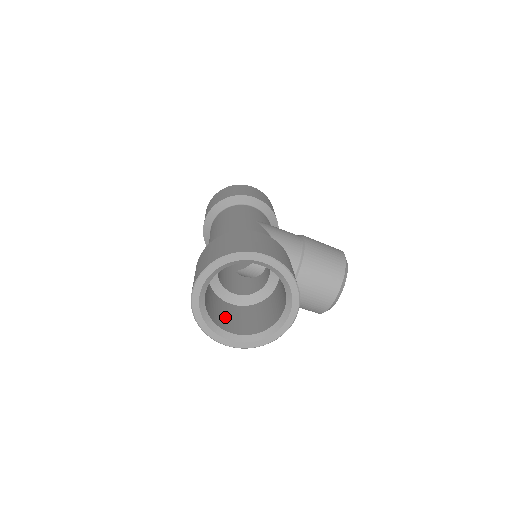
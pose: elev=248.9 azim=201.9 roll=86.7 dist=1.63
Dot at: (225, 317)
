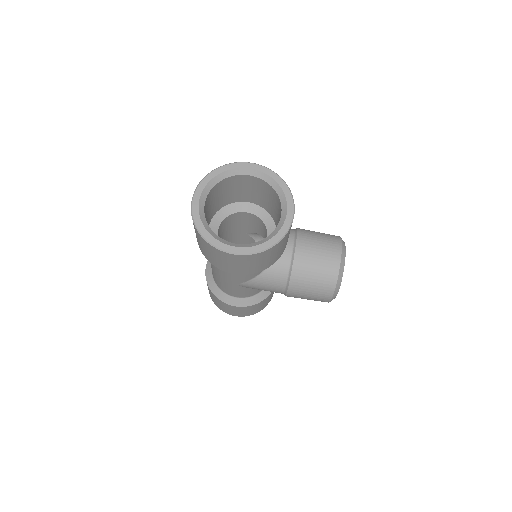
Dot at: occluded
